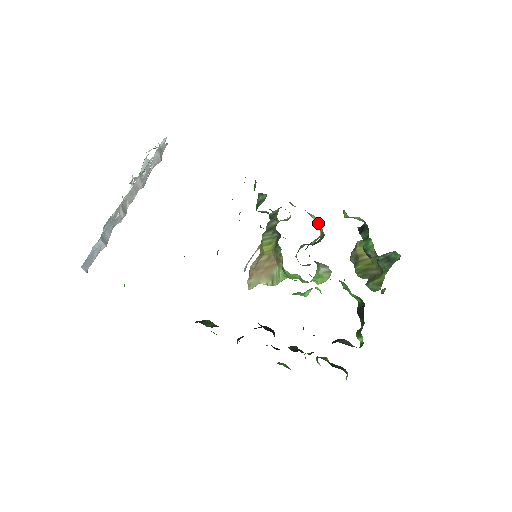
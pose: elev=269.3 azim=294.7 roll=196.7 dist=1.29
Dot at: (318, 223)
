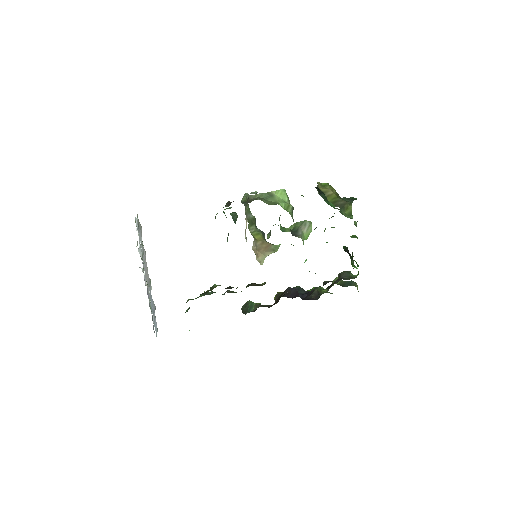
Dot at: (283, 196)
